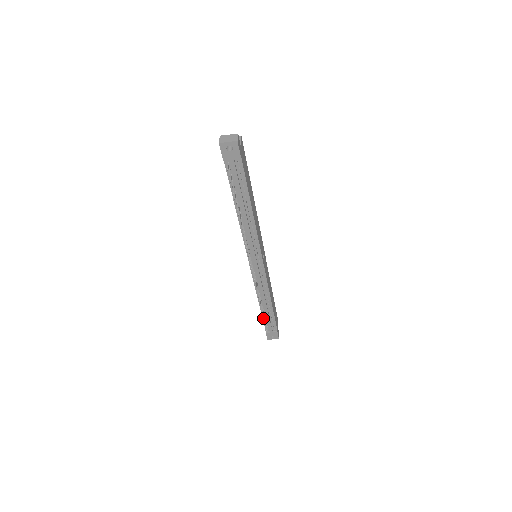
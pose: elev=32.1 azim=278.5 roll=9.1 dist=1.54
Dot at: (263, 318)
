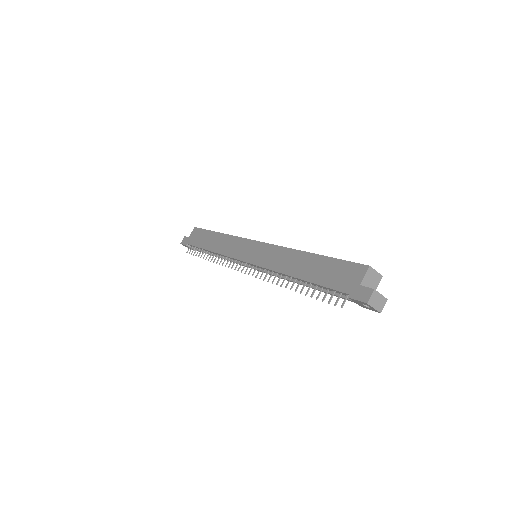
Dot at: (198, 247)
